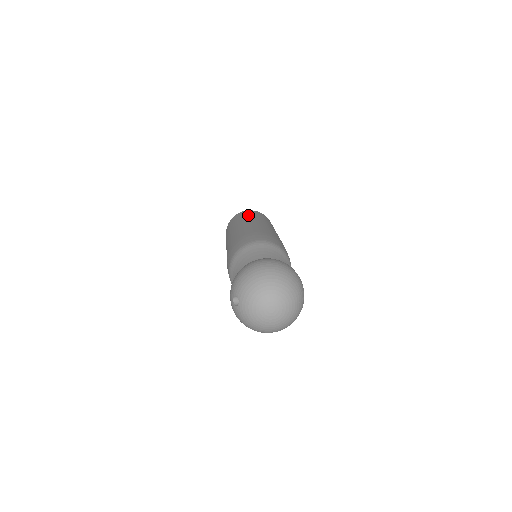
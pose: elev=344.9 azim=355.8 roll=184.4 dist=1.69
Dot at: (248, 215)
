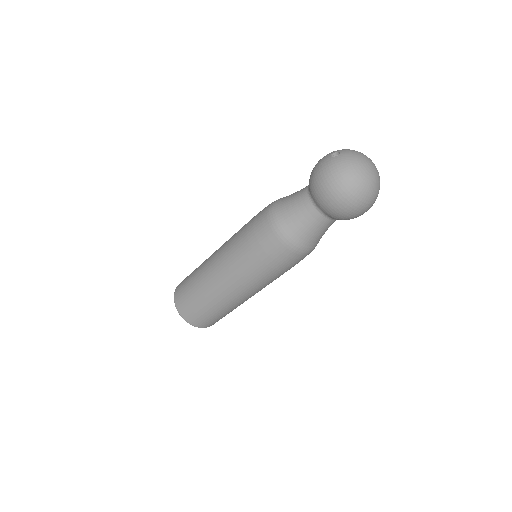
Dot at: occluded
